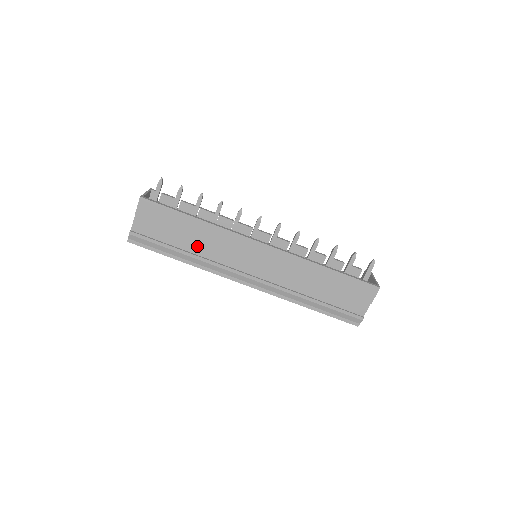
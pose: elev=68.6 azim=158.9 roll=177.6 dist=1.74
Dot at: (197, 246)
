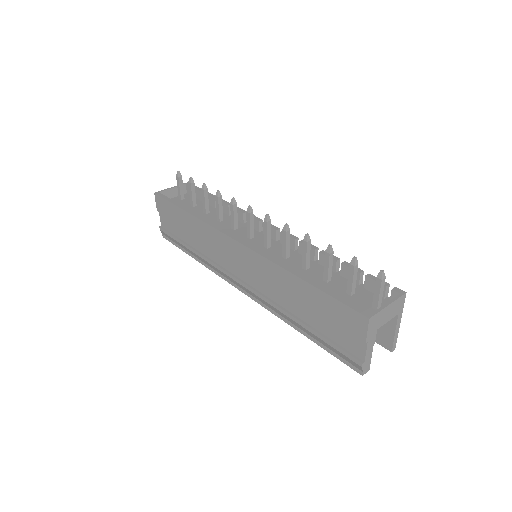
Dot at: (198, 242)
